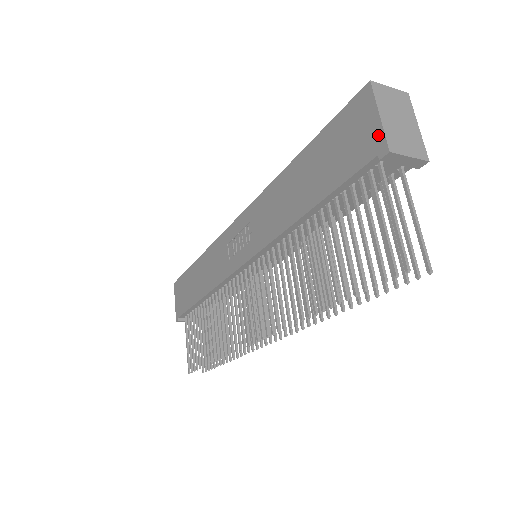
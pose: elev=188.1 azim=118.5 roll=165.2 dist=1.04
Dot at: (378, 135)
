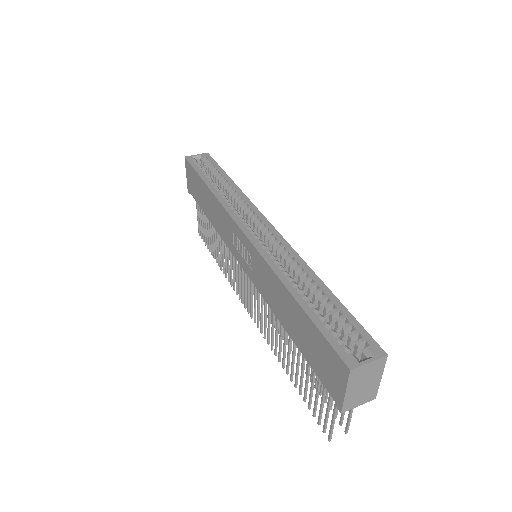
Dot at: (340, 397)
